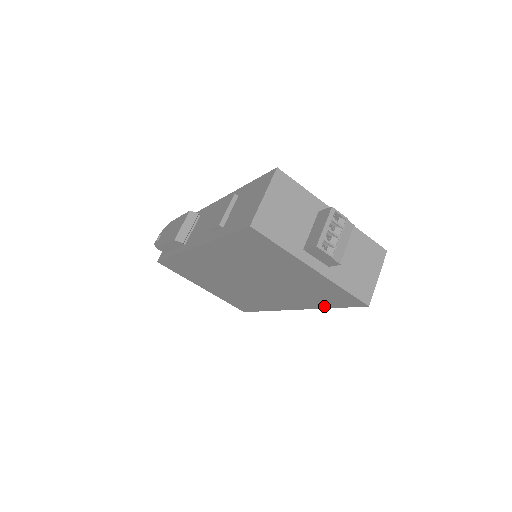
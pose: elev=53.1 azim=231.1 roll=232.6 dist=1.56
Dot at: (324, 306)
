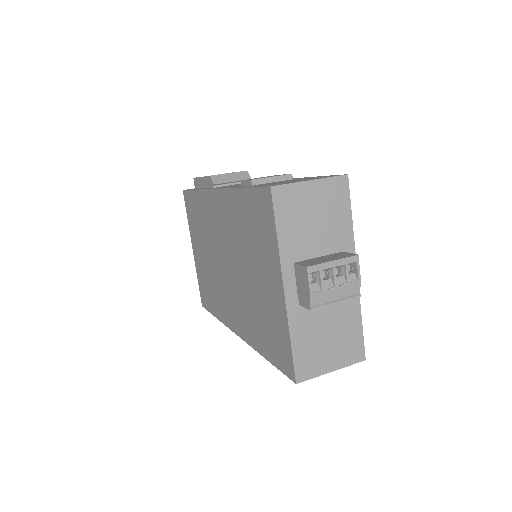
Dot at: (262, 350)
